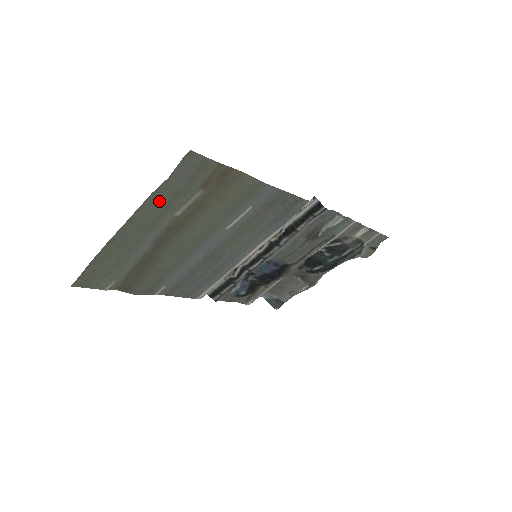
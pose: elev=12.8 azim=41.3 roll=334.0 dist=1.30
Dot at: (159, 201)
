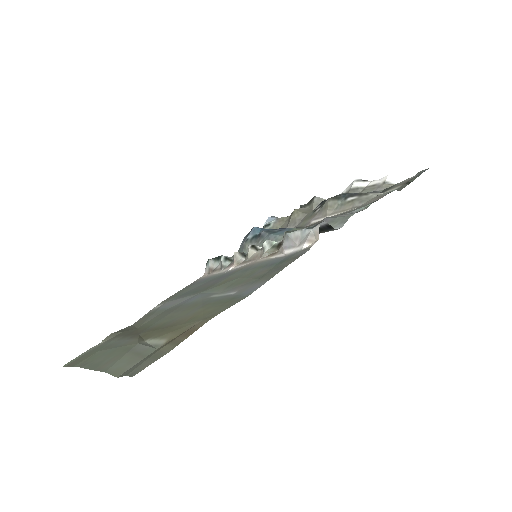
Dot at: (118, 360)
